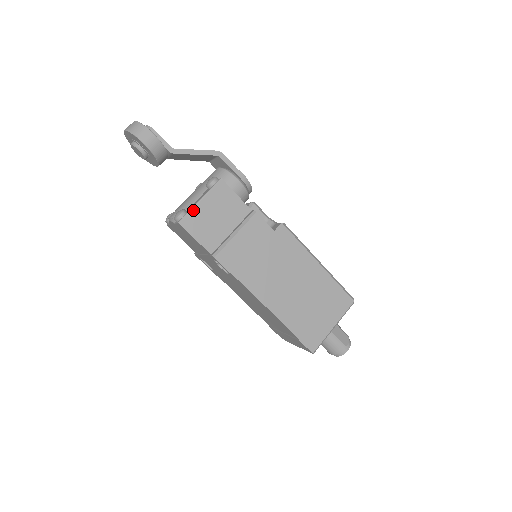
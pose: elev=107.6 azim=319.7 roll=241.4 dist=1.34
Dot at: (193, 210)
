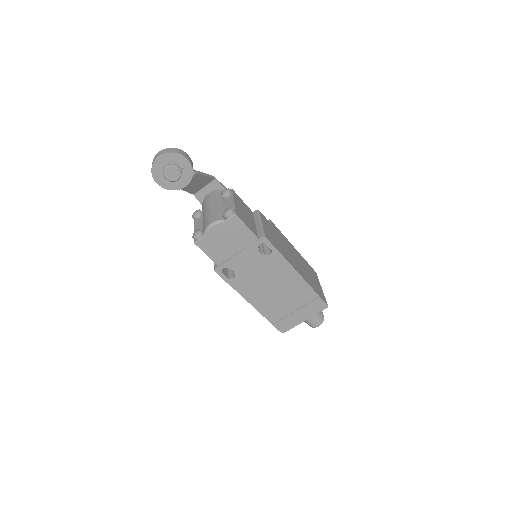
Dot at: (235, 207)
